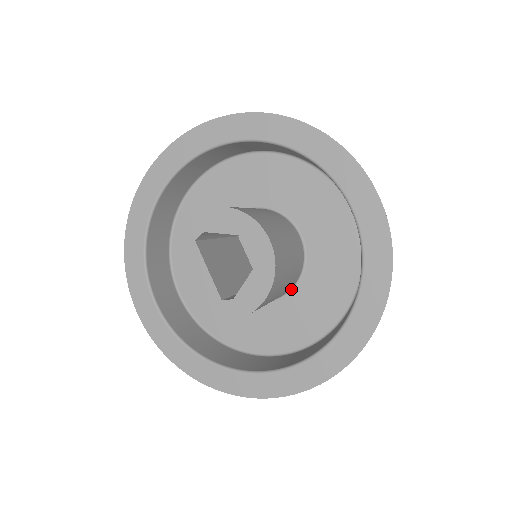
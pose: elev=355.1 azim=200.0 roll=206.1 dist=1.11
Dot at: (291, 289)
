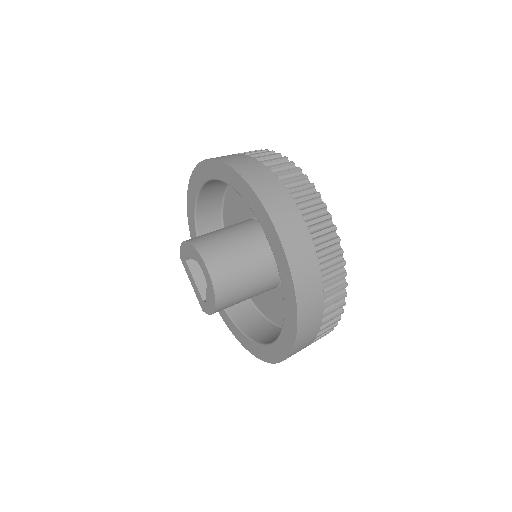
Dot at: occluded
